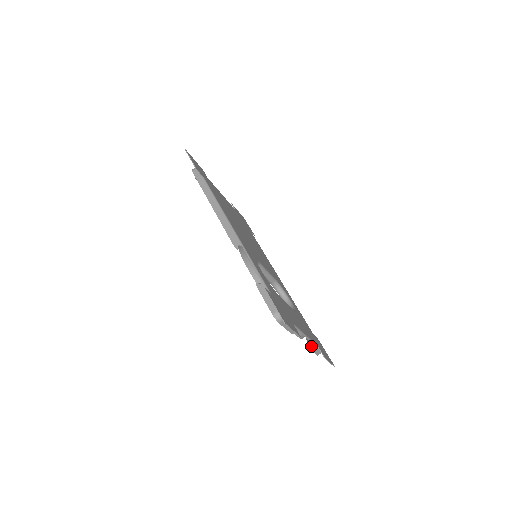
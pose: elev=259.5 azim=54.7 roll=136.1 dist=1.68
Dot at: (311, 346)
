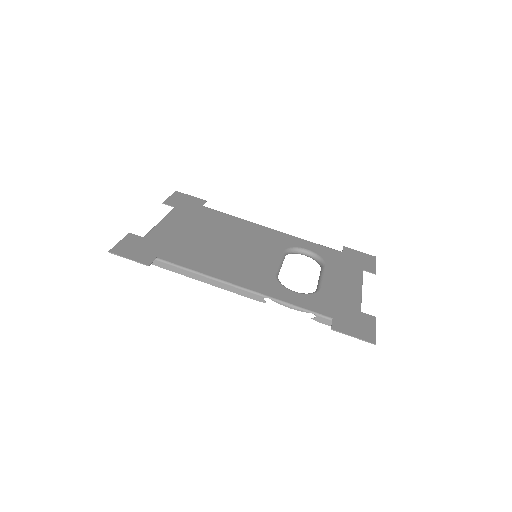
Dot at: occluded
